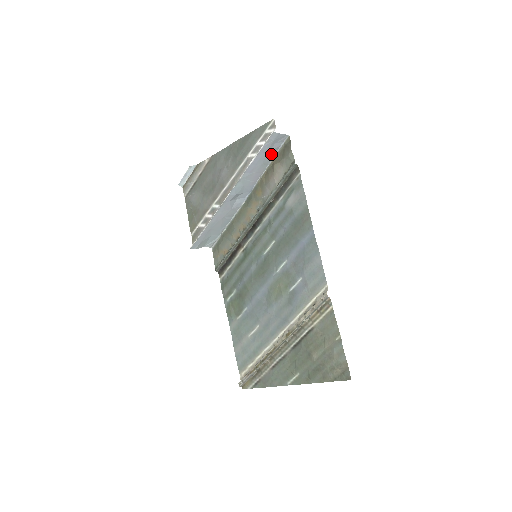
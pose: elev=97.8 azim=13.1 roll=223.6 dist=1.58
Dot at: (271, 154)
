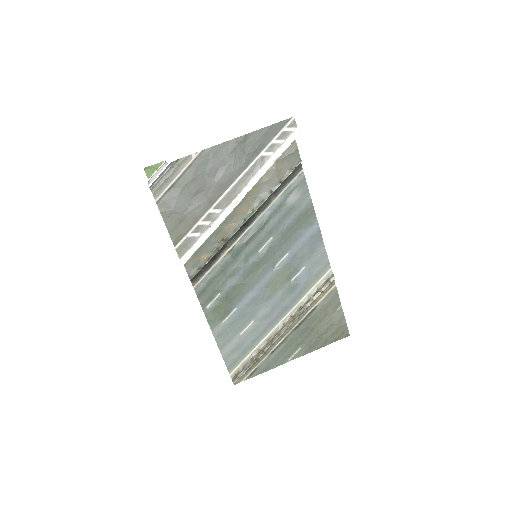
Dot at: occluded
